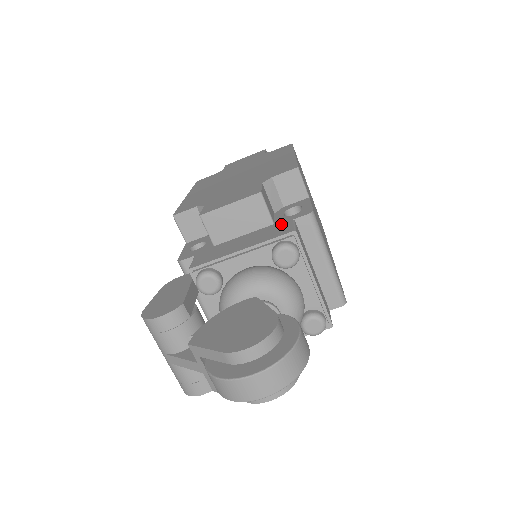
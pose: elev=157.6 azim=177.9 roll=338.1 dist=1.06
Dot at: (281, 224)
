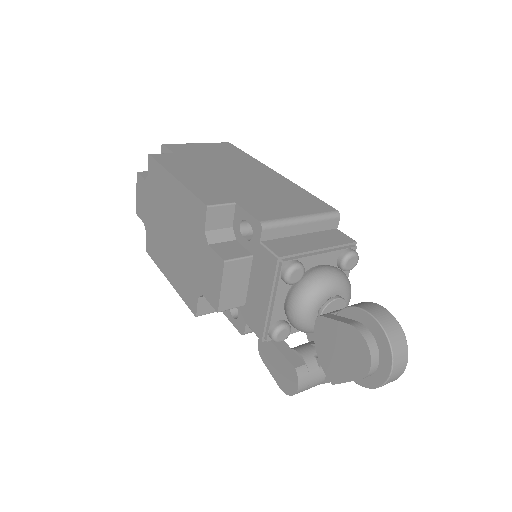
Dot at: (259, 254)
